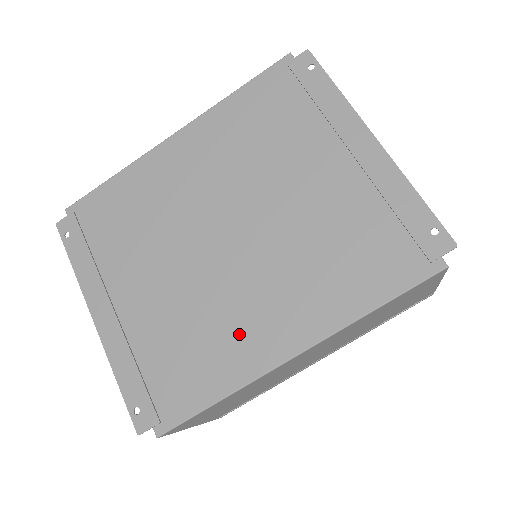
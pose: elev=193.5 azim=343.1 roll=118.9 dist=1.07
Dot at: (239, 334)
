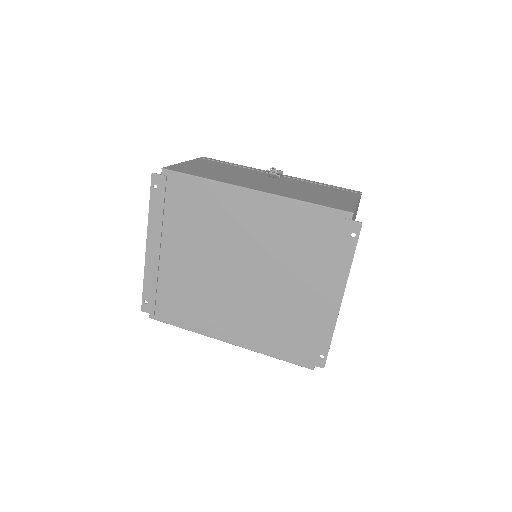
Dot at: (212, 315)
